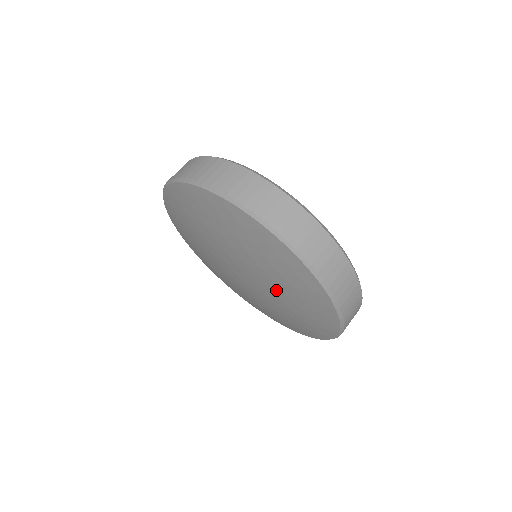
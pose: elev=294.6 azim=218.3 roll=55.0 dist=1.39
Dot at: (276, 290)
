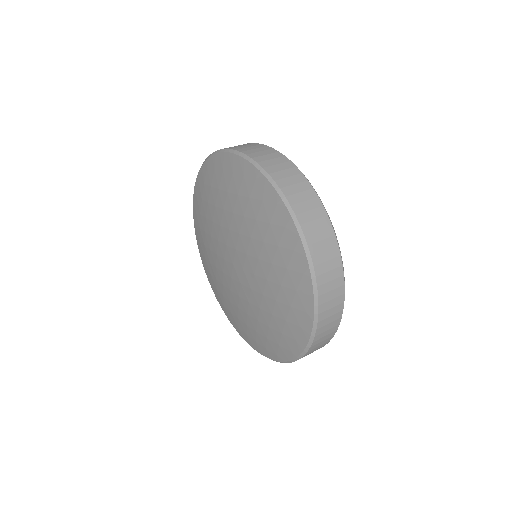
Dot at: (240, 224)
